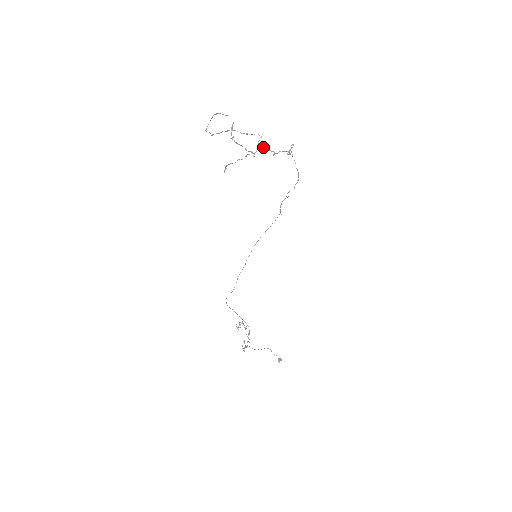
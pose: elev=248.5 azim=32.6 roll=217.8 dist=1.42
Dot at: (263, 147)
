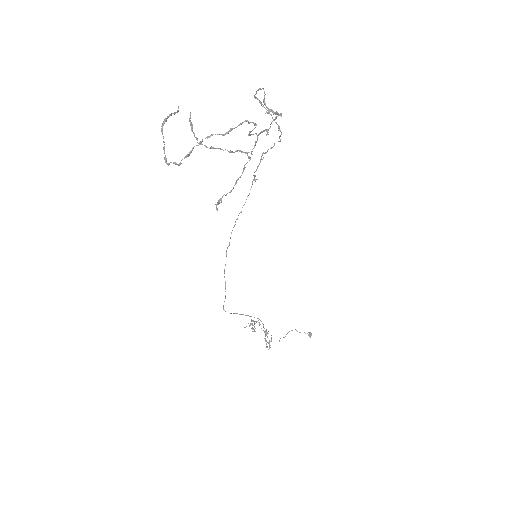
Dot at: (253, 134)
